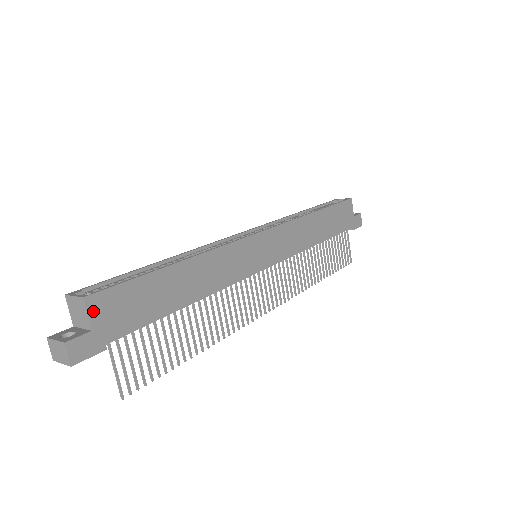
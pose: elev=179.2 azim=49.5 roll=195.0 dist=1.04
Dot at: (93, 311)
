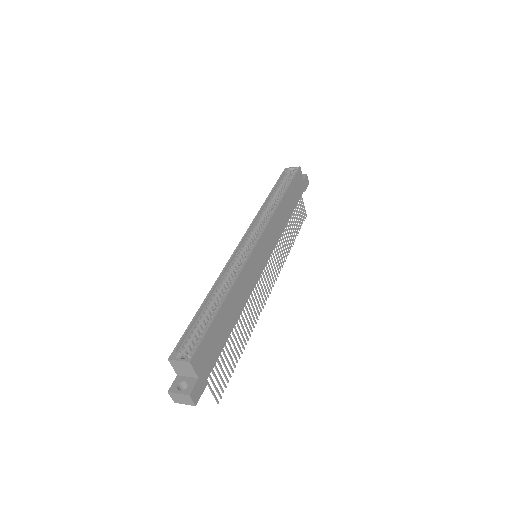
Dot at: (196, 366)
